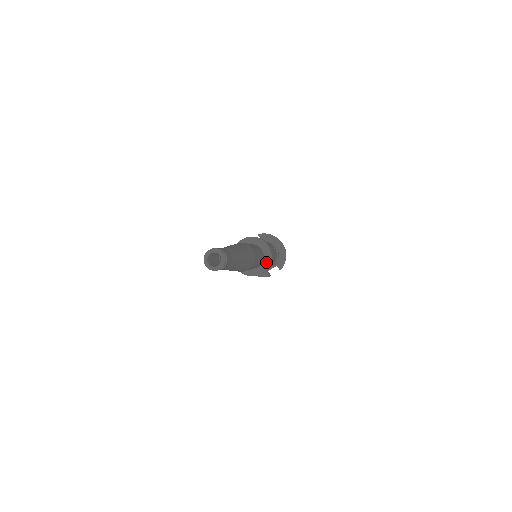
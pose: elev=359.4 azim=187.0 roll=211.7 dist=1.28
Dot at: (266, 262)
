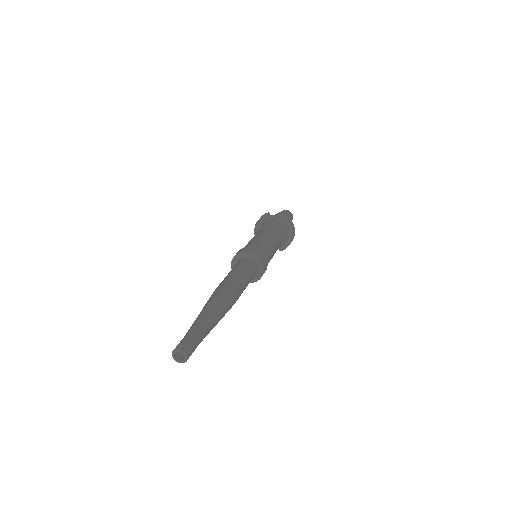
Dot at: (255, 278)
